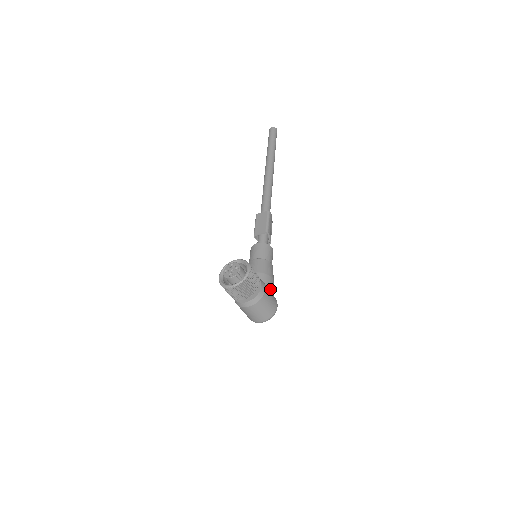
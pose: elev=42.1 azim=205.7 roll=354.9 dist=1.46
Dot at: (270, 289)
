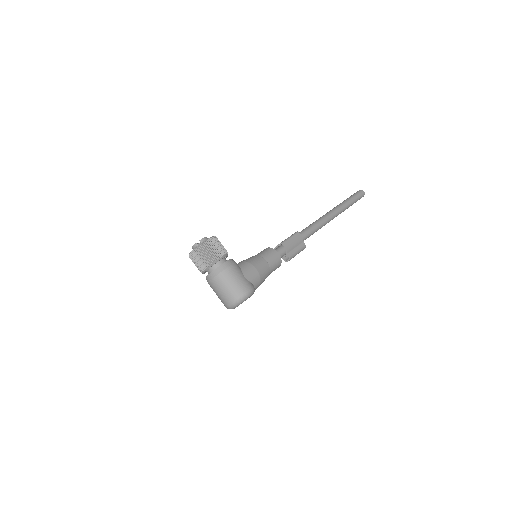
Dot at: (245, 273)
